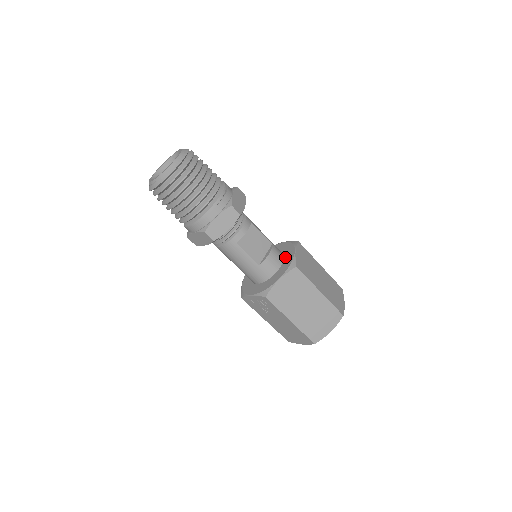
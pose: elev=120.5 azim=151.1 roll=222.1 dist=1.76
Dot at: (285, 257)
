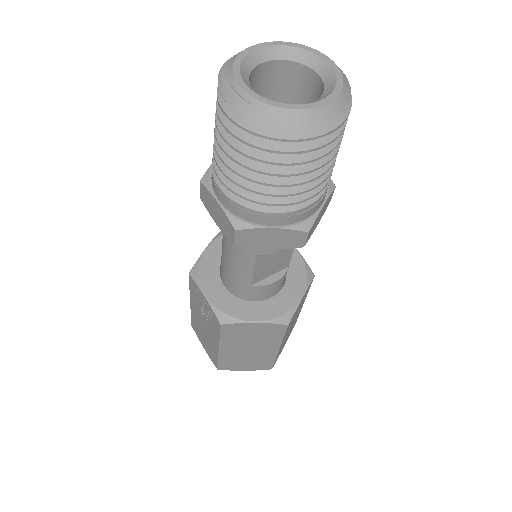
Dot at: (285, 288)
